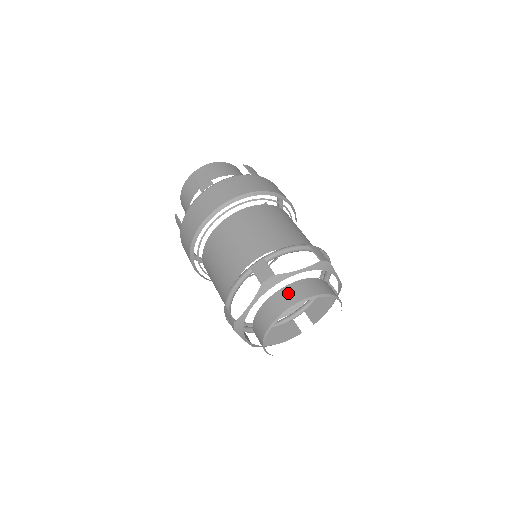
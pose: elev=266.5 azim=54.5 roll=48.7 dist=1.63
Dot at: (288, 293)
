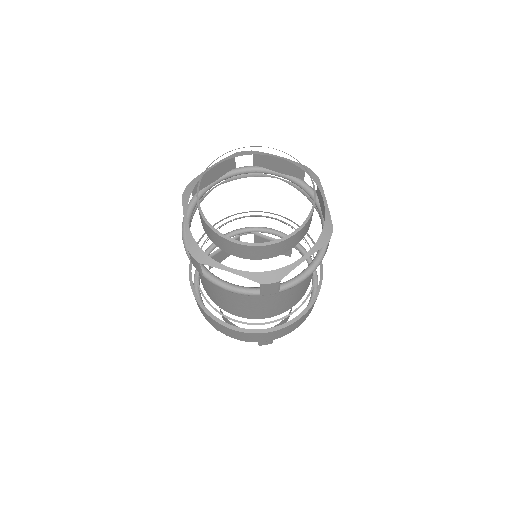
Dot at: occluded
